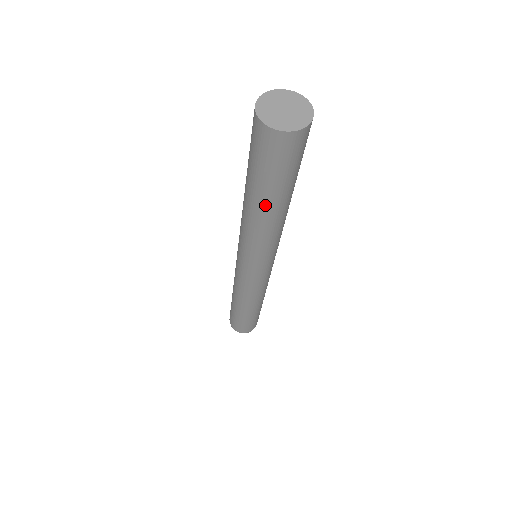
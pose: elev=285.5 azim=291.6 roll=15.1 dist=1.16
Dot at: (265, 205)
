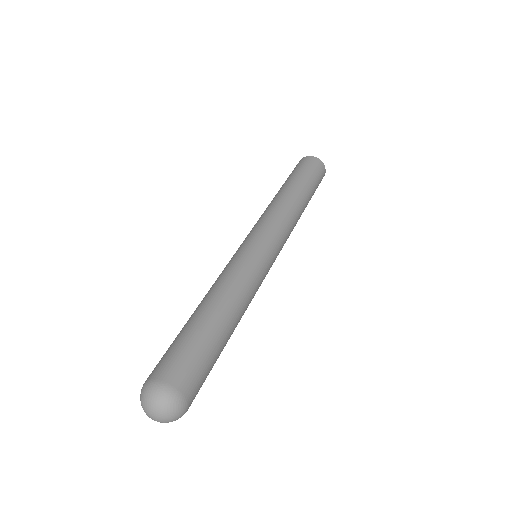
Dot at: (293, 186)
